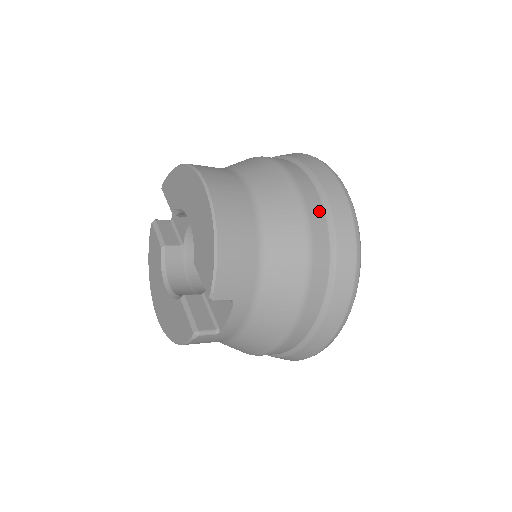
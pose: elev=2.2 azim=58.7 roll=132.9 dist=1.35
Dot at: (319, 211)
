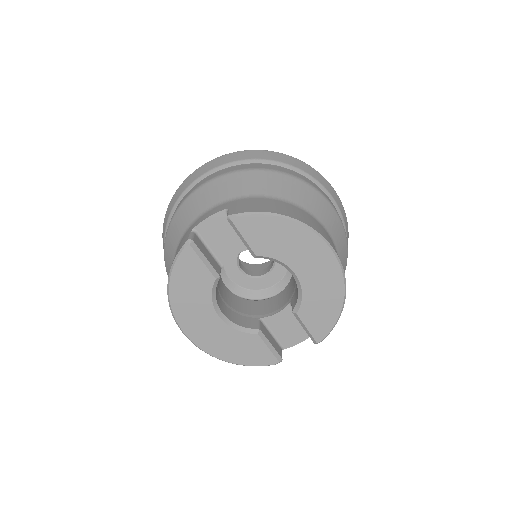
Dot at: occluded
